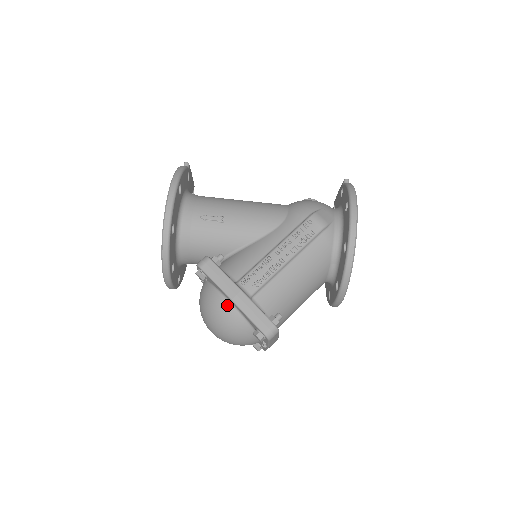
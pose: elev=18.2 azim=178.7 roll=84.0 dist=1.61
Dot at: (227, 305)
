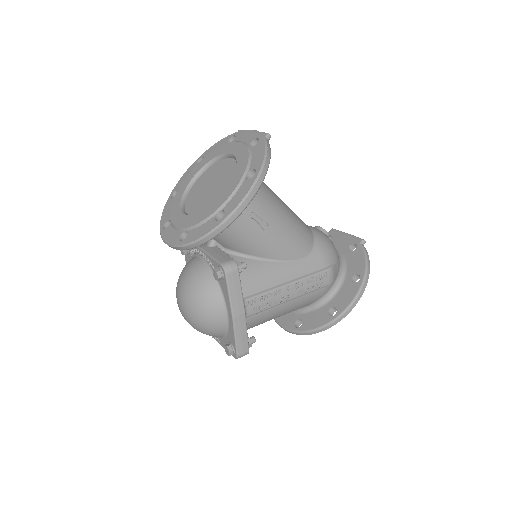
Dot at: (222, 313)
